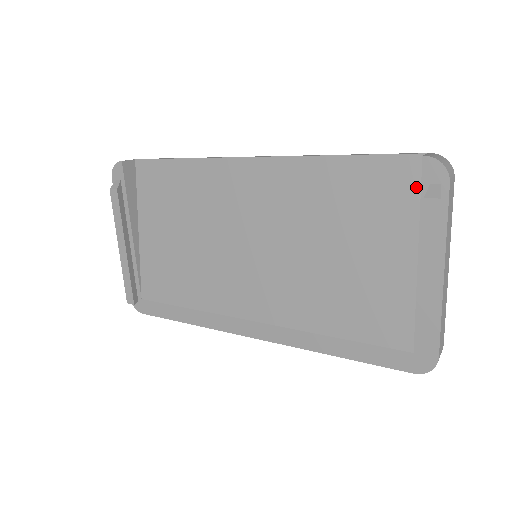
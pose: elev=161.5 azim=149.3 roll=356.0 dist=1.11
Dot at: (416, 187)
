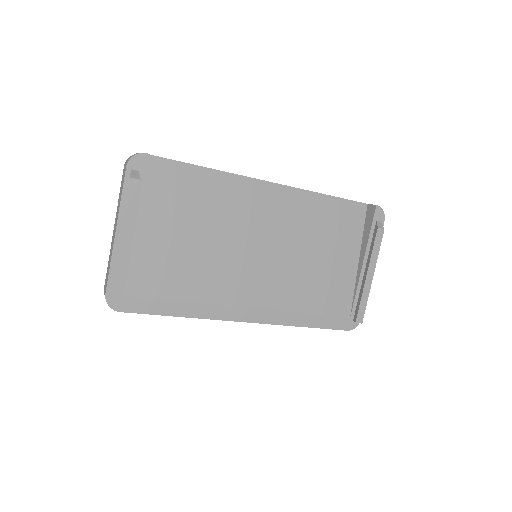
Dot at: (361, 221)
